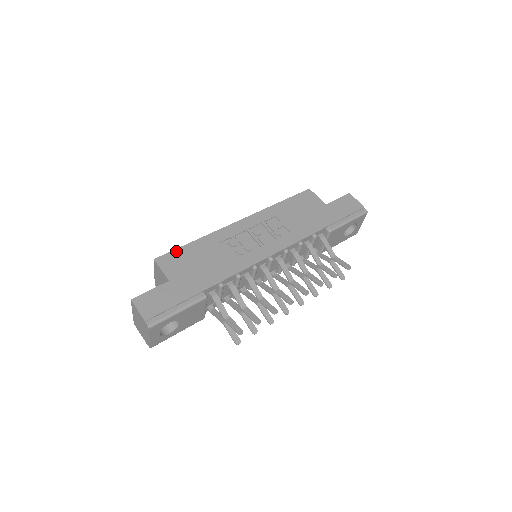
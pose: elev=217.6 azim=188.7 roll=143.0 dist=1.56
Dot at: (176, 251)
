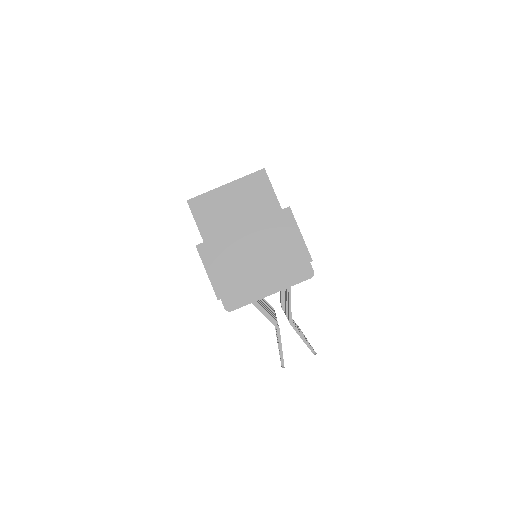
Dot at: occluded
